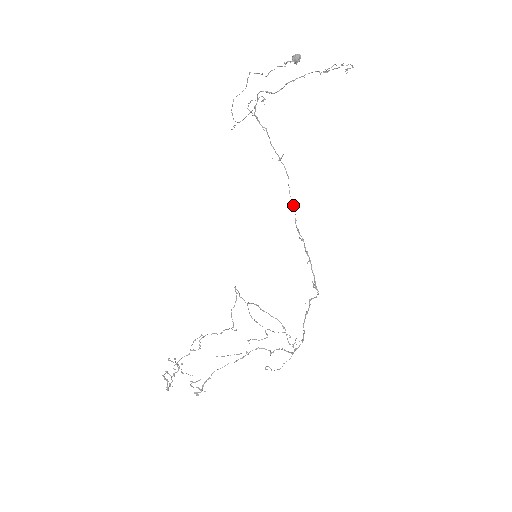
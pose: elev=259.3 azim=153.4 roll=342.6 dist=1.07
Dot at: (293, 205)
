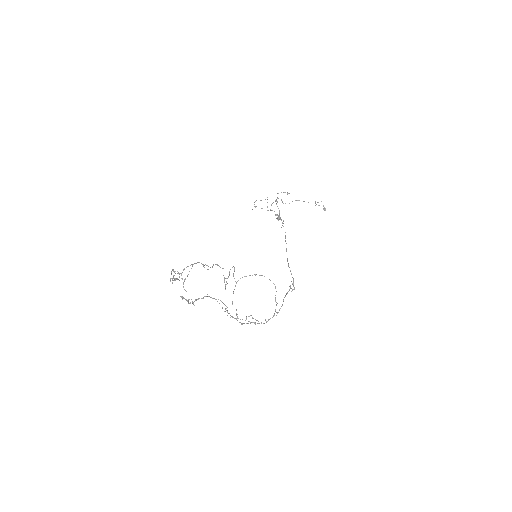
Dot at: occluded
